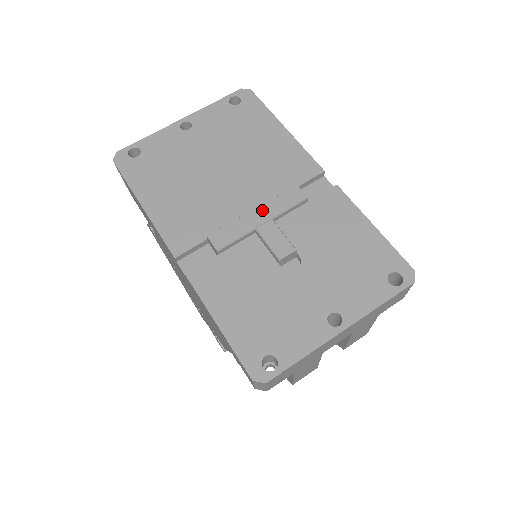
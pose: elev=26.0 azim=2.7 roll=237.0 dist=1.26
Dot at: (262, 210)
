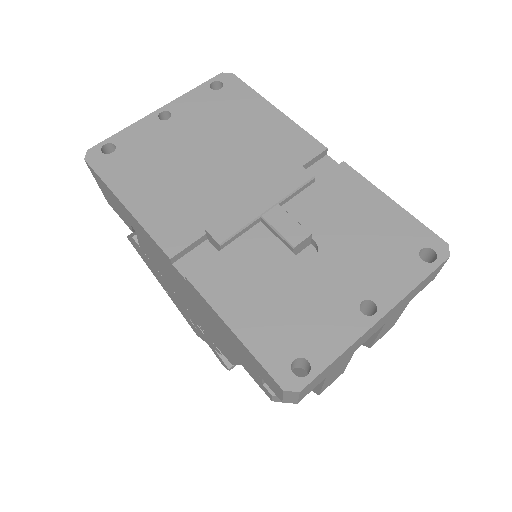
Dot at: (265, 195)
